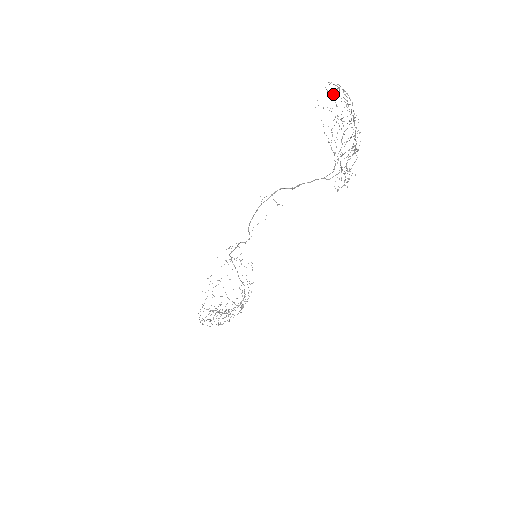
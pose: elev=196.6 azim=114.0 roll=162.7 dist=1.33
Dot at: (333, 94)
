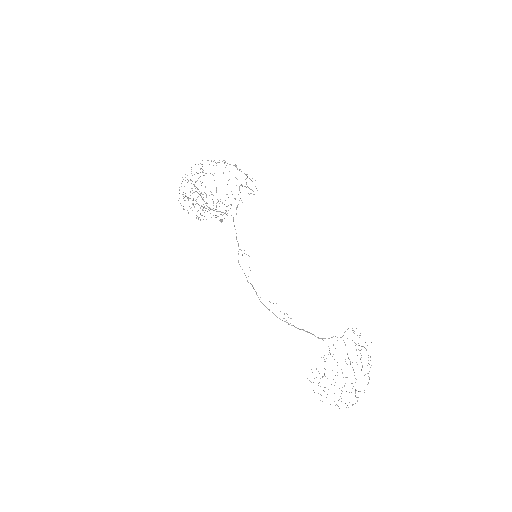
Dot at: occluded
